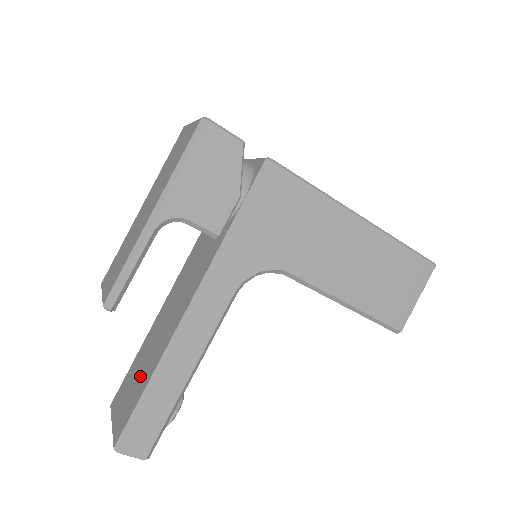
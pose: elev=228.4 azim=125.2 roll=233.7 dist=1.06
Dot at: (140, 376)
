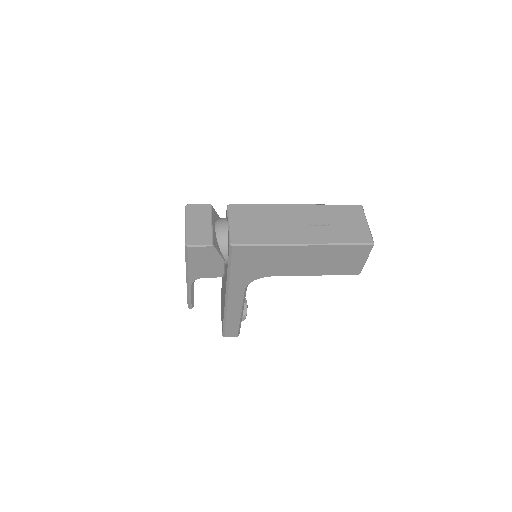
Dot at: (222, 308)
